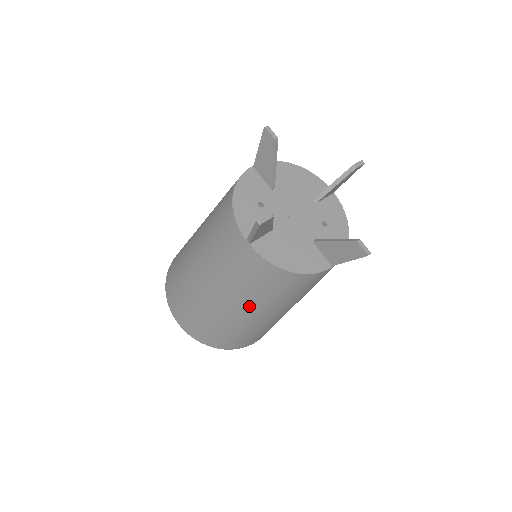
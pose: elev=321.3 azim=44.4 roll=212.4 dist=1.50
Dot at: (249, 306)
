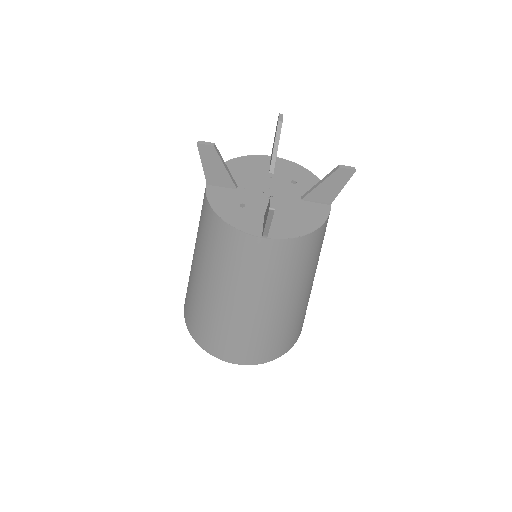
Dot at: (293, 292)
